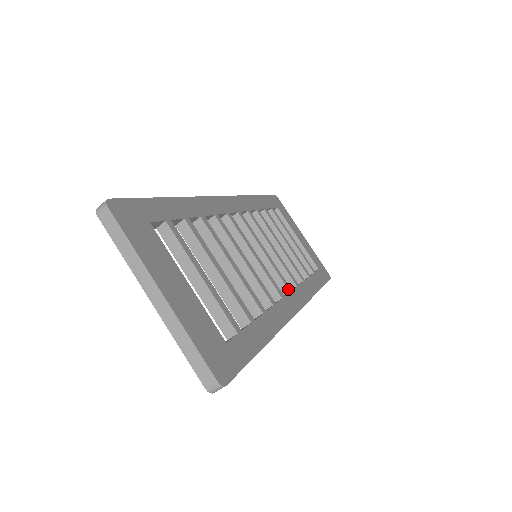
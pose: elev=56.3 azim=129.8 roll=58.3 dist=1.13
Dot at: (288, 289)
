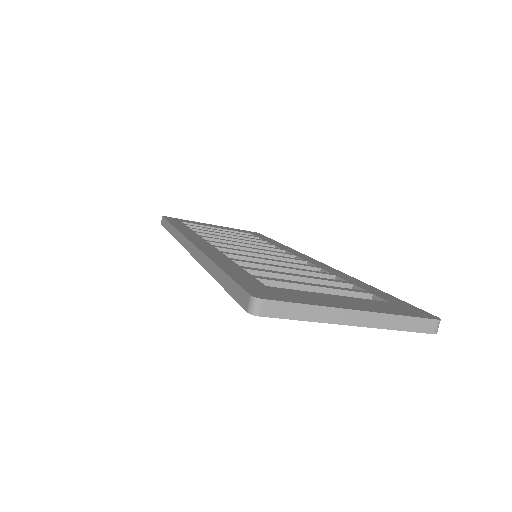
Dot at: (293, 255)
